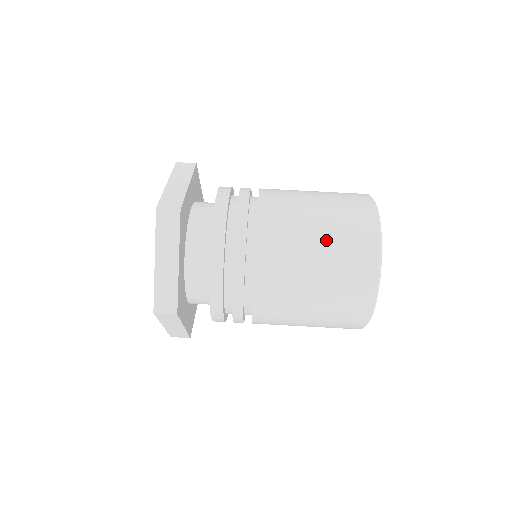
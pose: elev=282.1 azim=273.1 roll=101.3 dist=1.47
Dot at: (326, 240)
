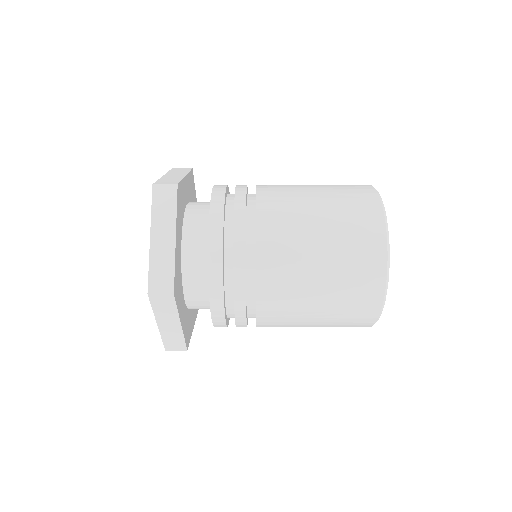
Dot at: occluded
